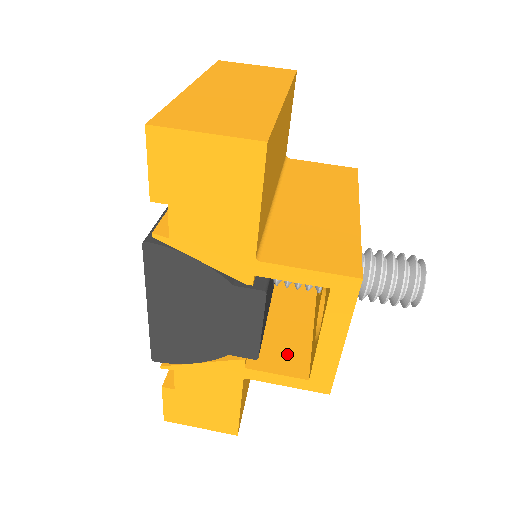
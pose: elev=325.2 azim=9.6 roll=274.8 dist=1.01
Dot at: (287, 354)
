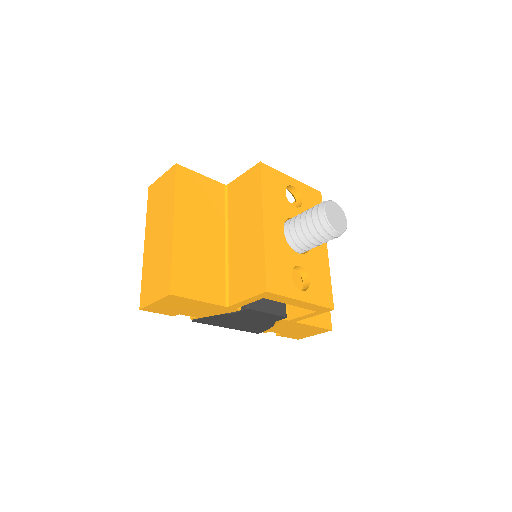
Dot at: occluded
